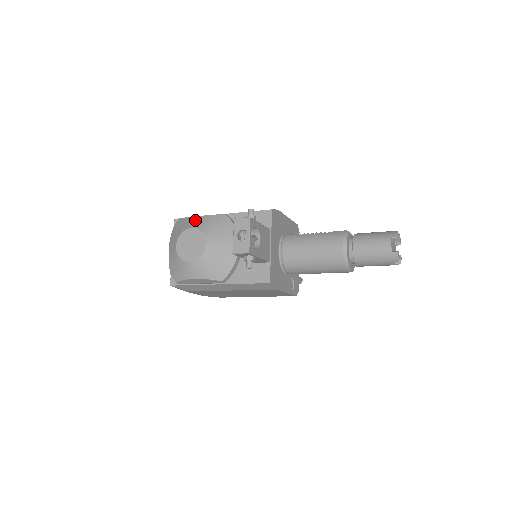
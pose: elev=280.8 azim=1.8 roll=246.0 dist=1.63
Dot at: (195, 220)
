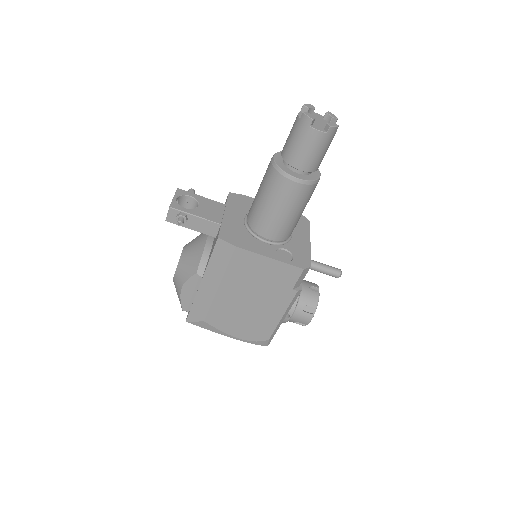
Dot at: occluded
